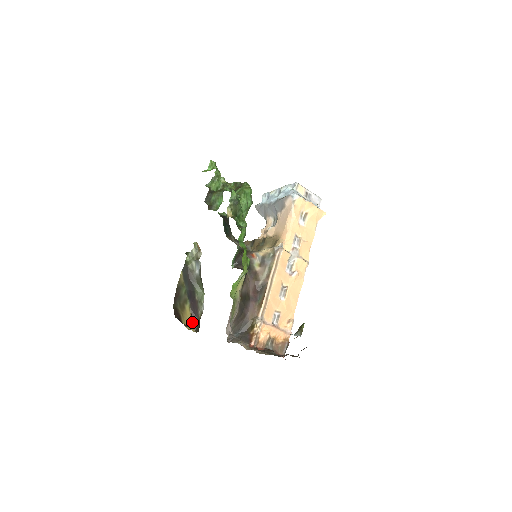
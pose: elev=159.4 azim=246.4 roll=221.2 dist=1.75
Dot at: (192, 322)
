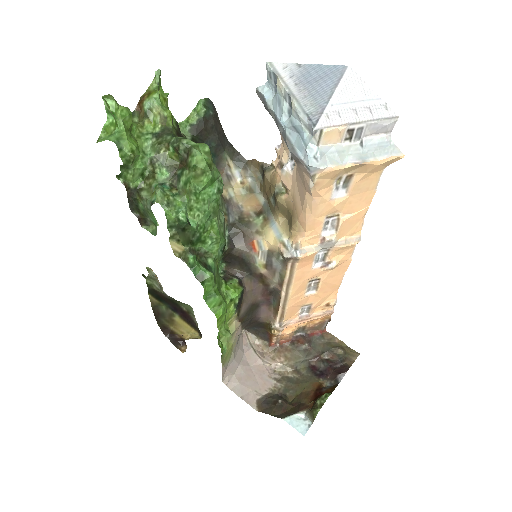
Dot at: (185, 347)
